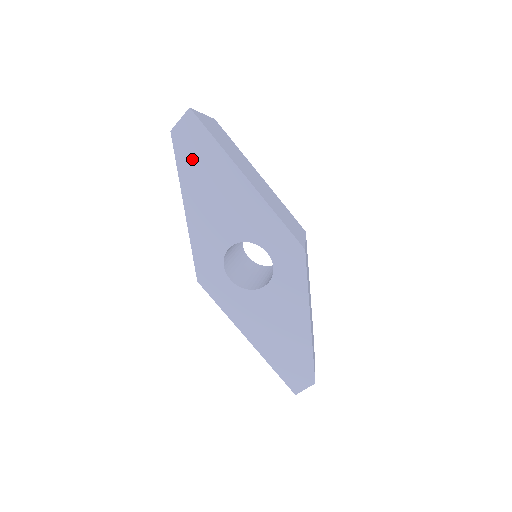
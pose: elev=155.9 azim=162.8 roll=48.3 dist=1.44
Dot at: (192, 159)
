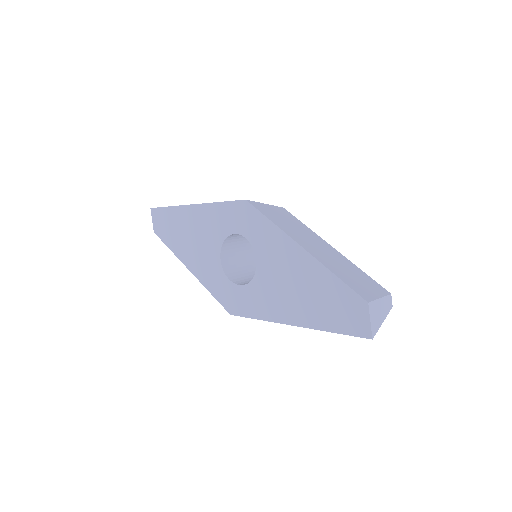
Dot at: (169, 233)
